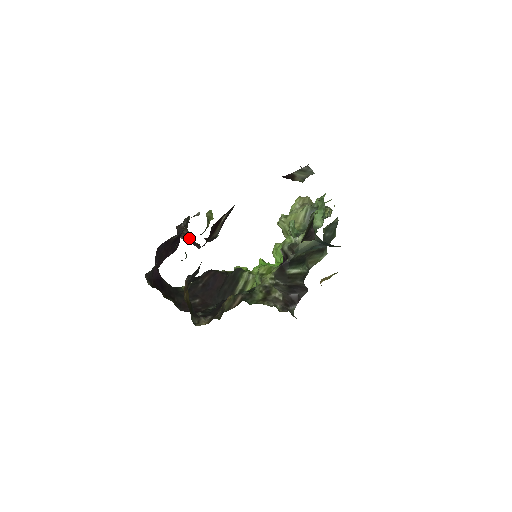
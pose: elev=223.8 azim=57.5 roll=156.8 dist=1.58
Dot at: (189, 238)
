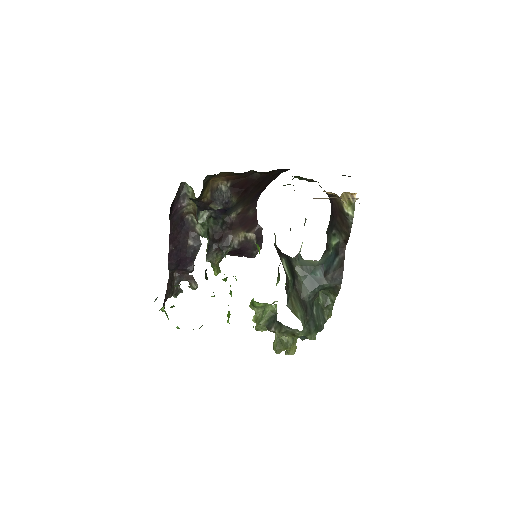
Dot at: (169, 291)
